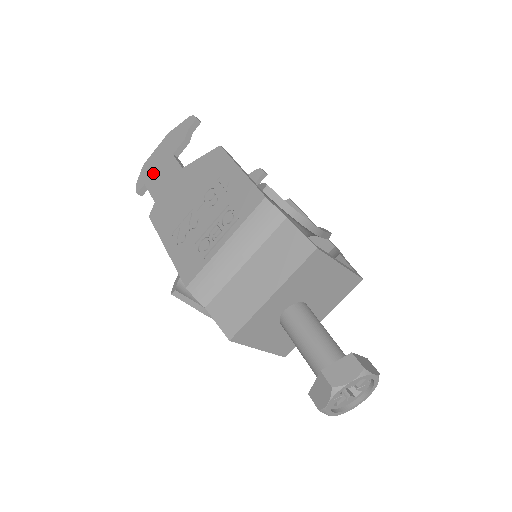
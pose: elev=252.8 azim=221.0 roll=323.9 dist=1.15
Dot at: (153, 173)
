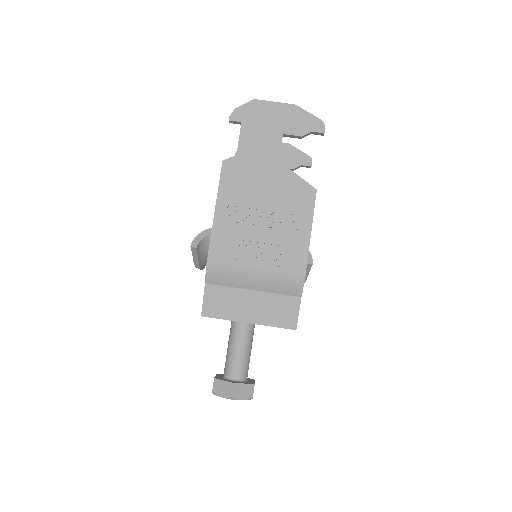
Dot at: (256, 124)
